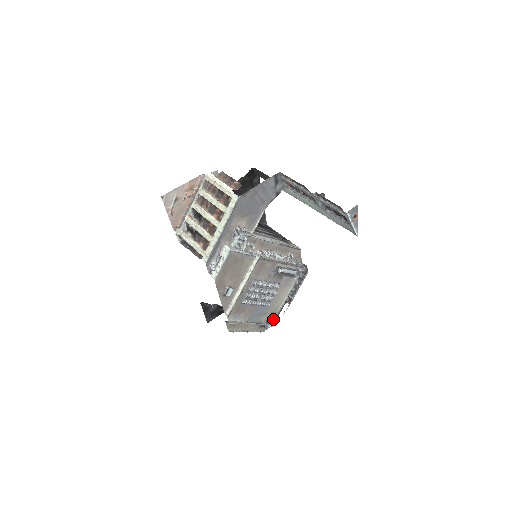
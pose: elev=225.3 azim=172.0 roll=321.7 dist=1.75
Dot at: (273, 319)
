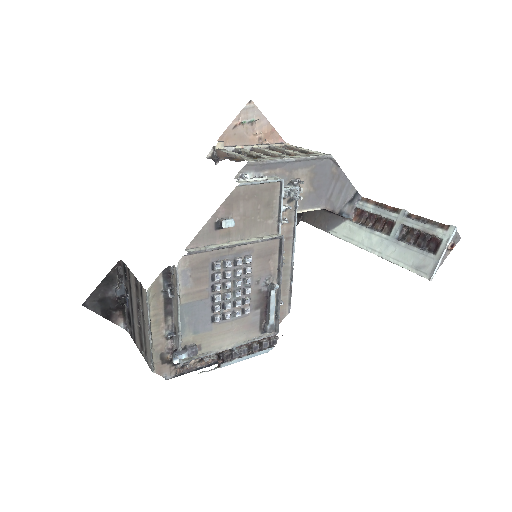
Dot at: (195, 352)
